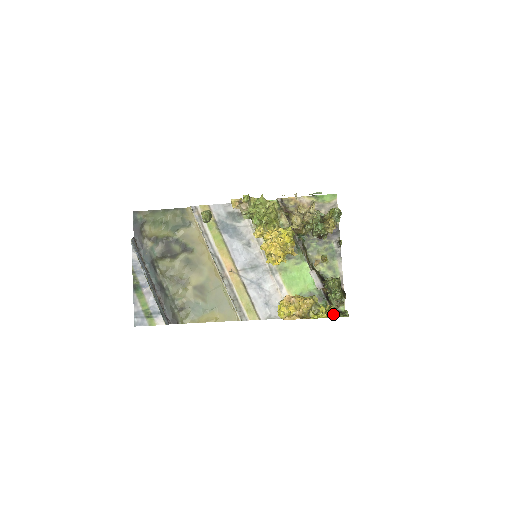
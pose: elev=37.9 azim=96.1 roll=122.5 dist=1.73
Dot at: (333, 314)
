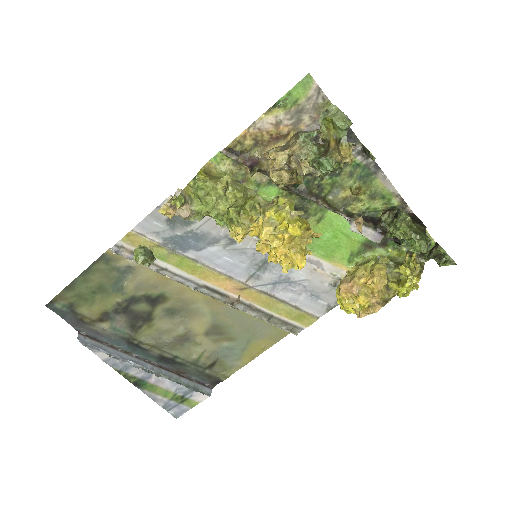
Dot at: (420, 260)
